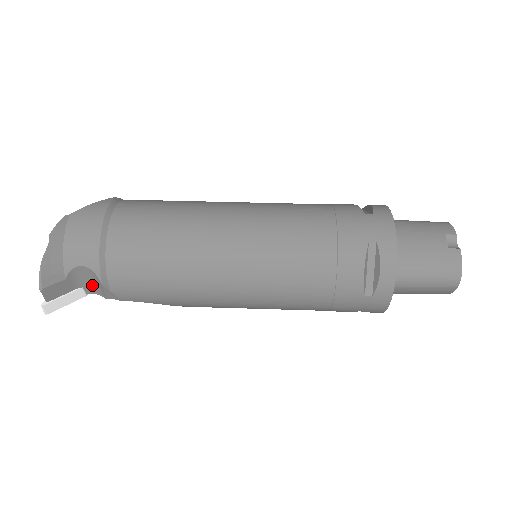
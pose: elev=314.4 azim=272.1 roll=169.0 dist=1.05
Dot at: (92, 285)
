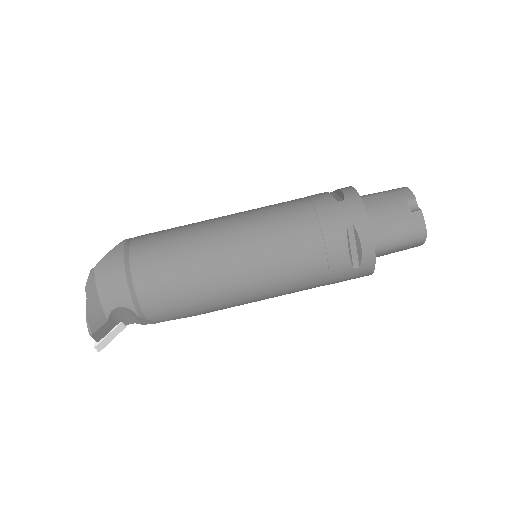
Dot at: (129, 318)
